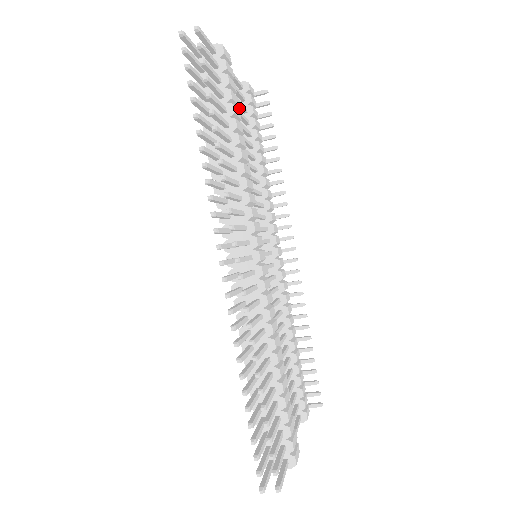
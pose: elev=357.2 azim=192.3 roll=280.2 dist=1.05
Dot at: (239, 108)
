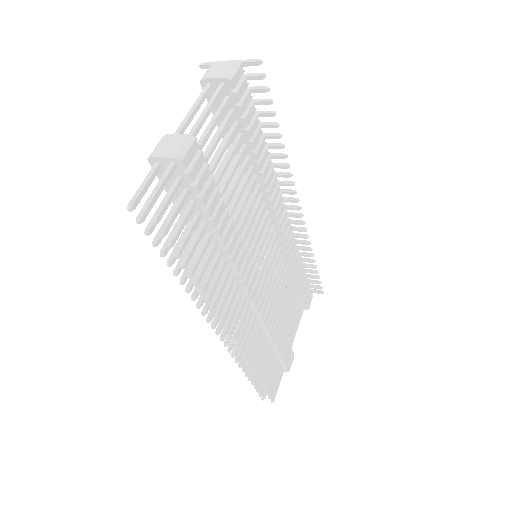
Dot at: (223, 128)
